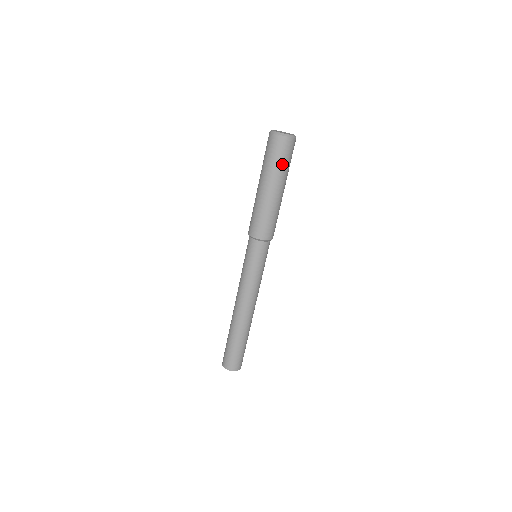
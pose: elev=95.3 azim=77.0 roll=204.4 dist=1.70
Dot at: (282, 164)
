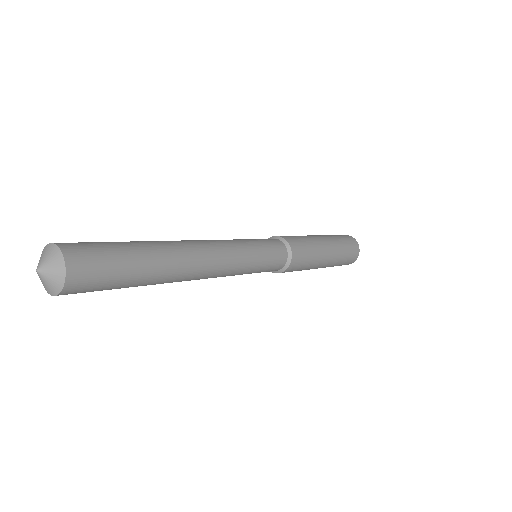
Dot at: (341, 240)
